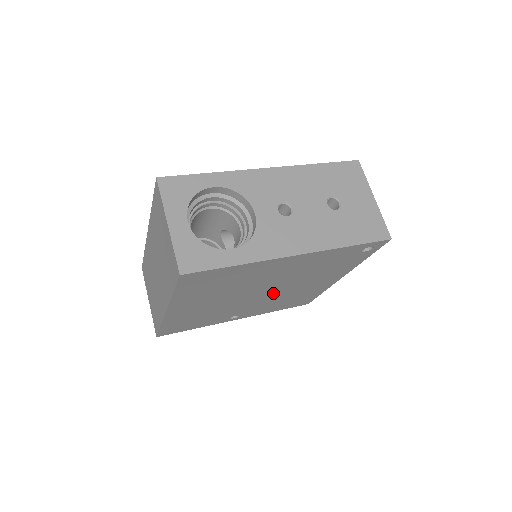
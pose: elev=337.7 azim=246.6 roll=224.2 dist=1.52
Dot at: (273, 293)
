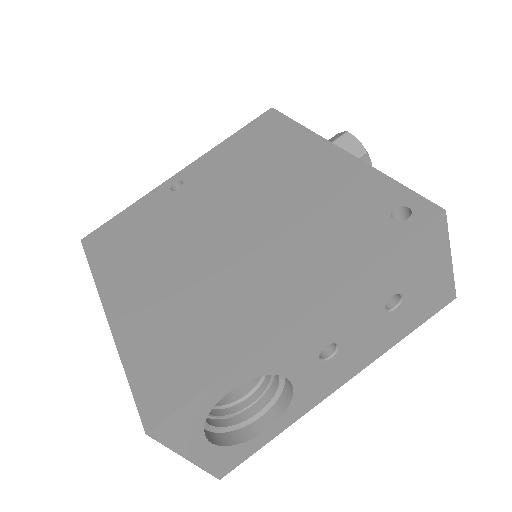
Dot at: occluded
